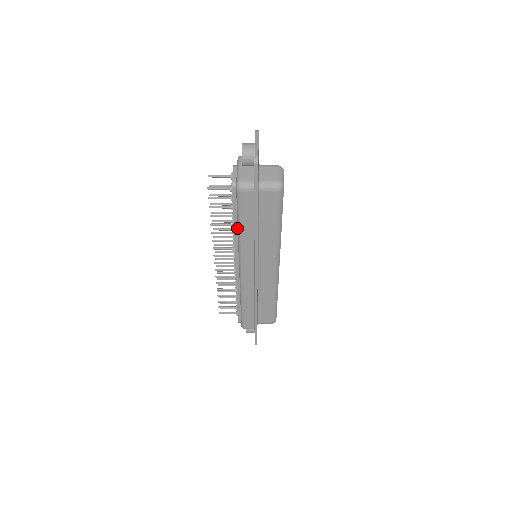
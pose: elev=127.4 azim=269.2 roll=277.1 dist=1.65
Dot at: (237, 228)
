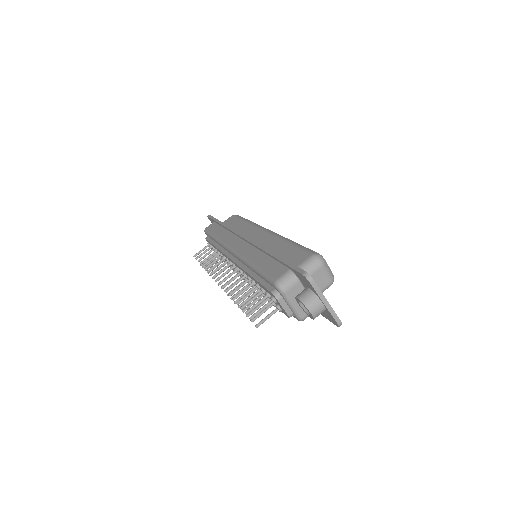
Dot at: occluded
